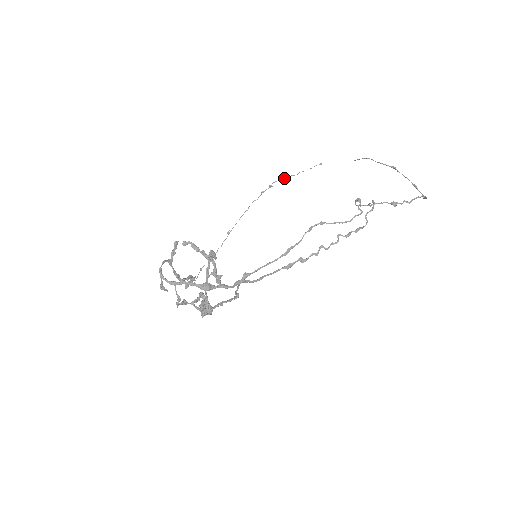
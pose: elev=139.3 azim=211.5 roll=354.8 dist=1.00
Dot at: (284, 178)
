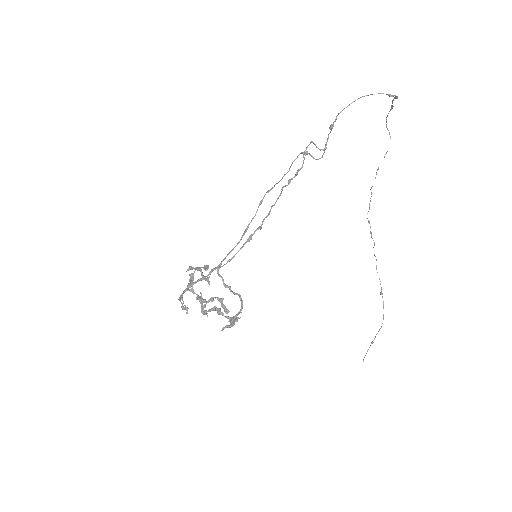
Dot at: (369, 206)
